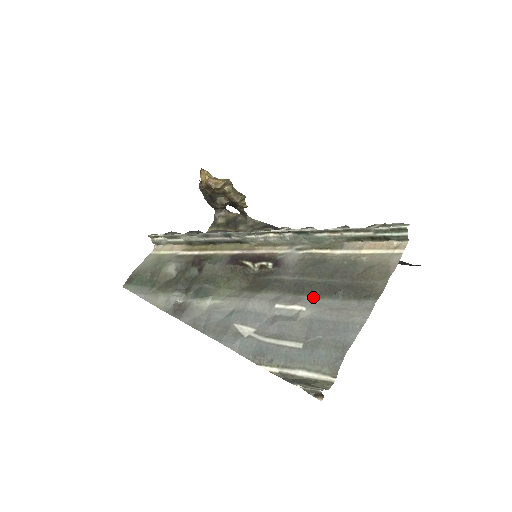
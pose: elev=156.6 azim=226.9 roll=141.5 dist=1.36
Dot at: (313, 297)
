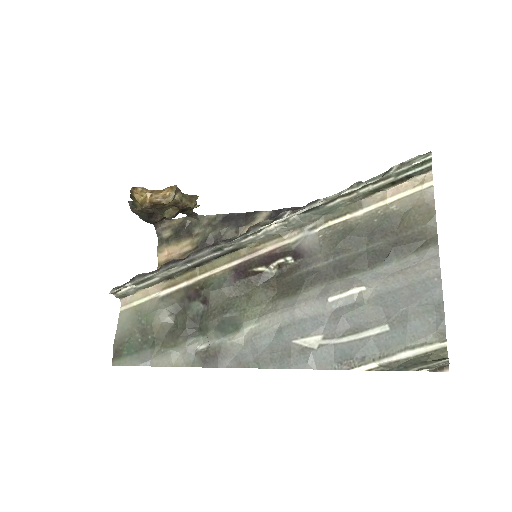
Dot at: (364, 272)
